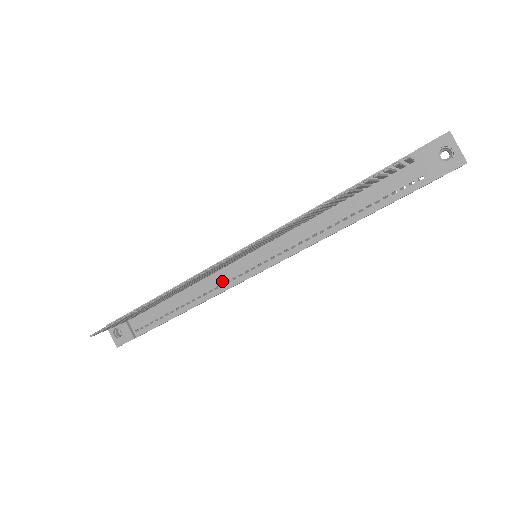
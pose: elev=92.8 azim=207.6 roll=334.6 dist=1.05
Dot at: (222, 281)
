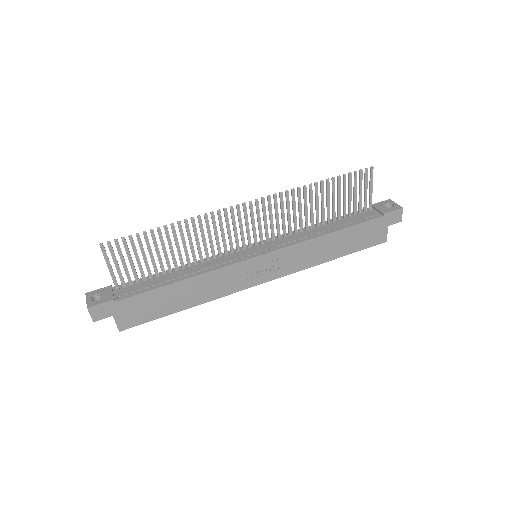
Dot at: (225, 261)
